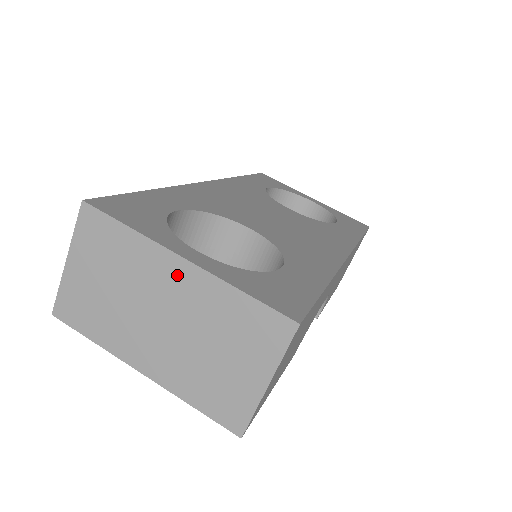
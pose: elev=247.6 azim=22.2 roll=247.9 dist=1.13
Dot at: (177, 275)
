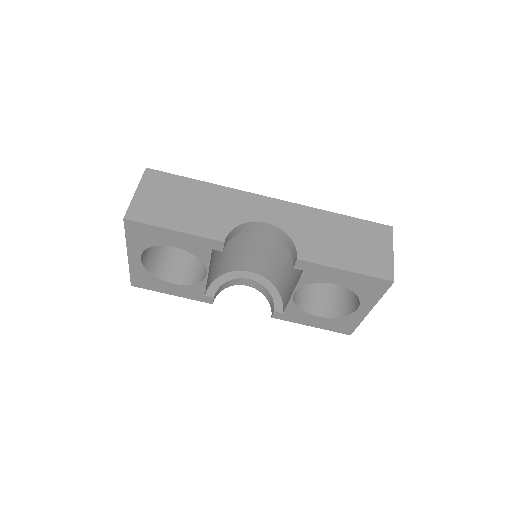
Dot at: occluded
